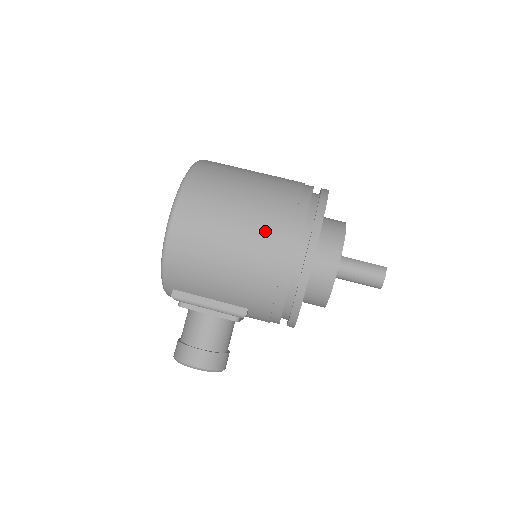
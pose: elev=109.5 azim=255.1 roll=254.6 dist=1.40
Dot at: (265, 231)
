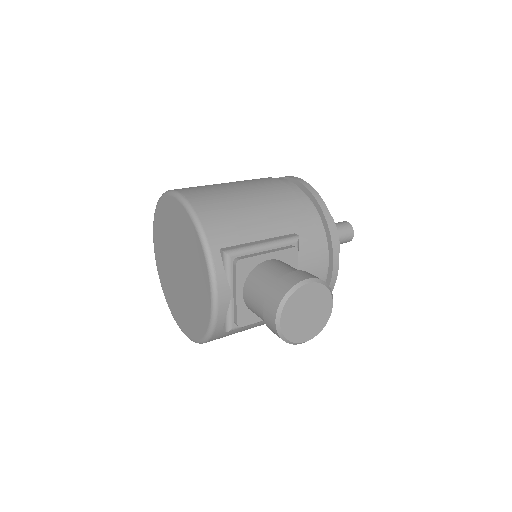
Dot at: (253, 180)
